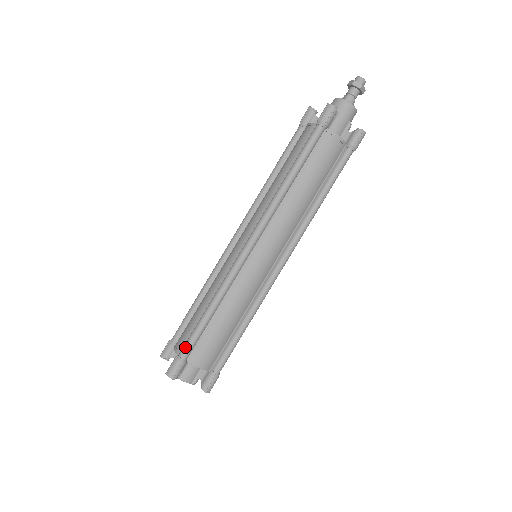
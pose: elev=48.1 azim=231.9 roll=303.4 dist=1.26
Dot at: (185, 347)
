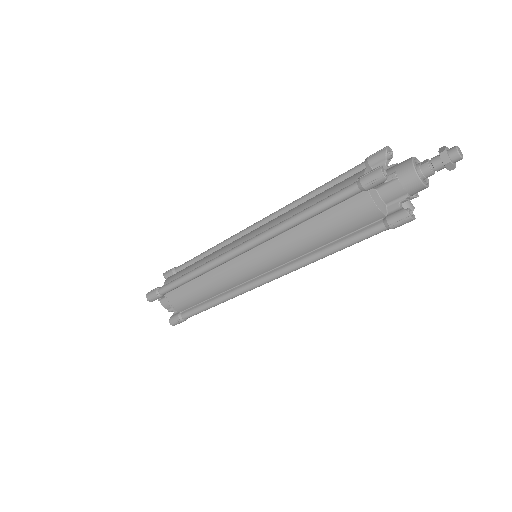
Dot at: (164, 287)
